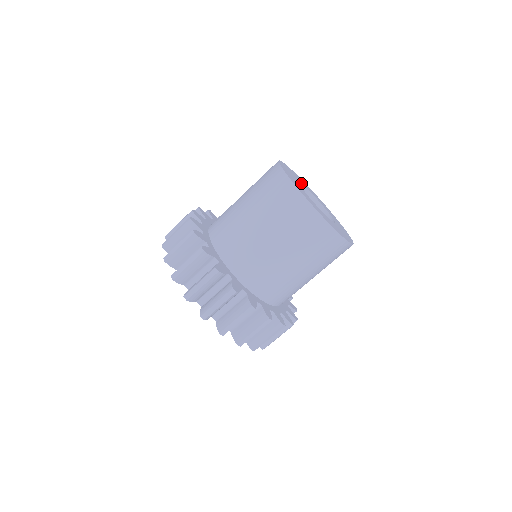
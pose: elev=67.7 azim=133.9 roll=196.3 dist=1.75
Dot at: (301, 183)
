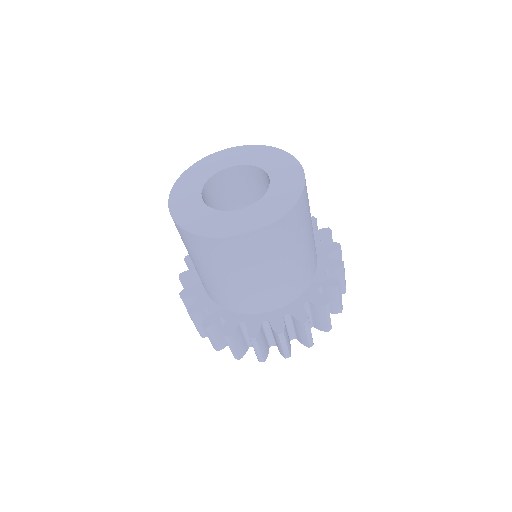
Dot at: (227, 168)
